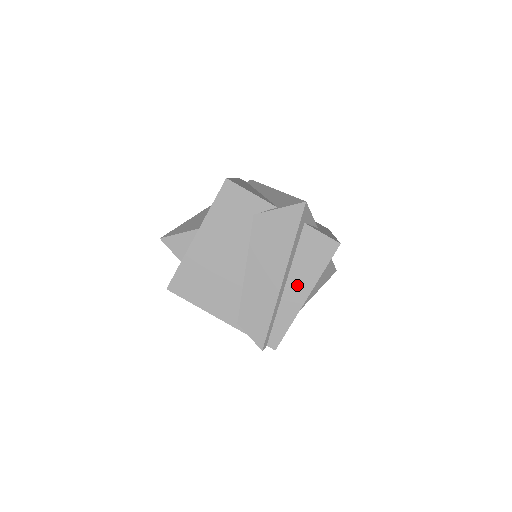
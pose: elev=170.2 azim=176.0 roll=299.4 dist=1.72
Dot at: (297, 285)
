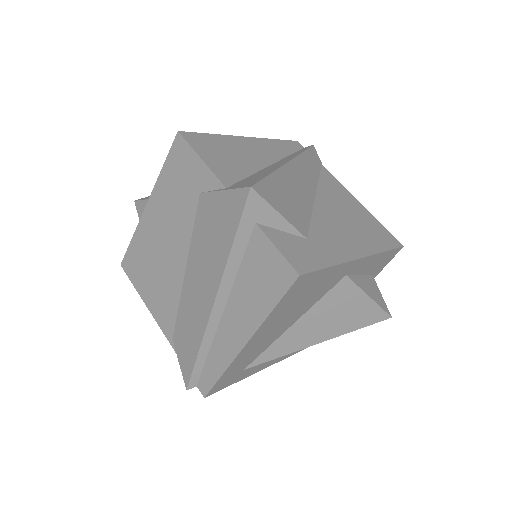
Dot at: (236, 318)
